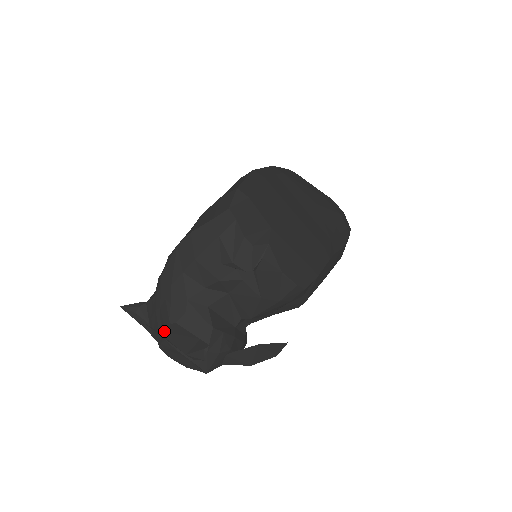
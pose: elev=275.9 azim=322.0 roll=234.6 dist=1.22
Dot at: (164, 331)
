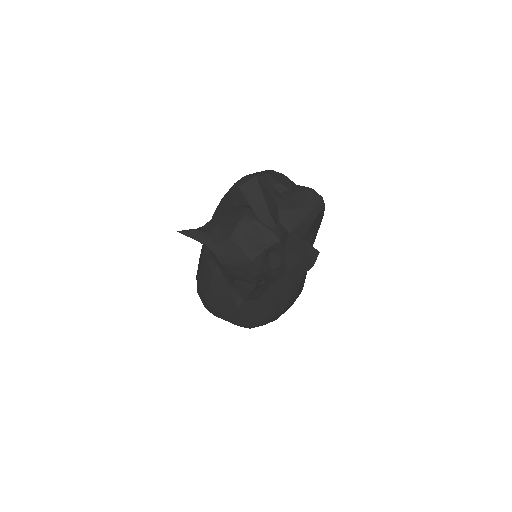
Dot at: (260, 181)
